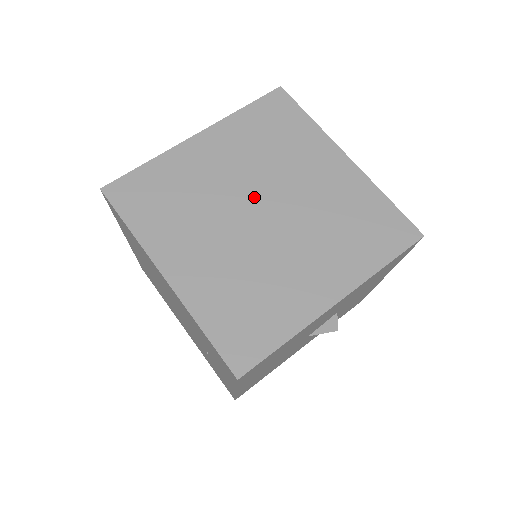
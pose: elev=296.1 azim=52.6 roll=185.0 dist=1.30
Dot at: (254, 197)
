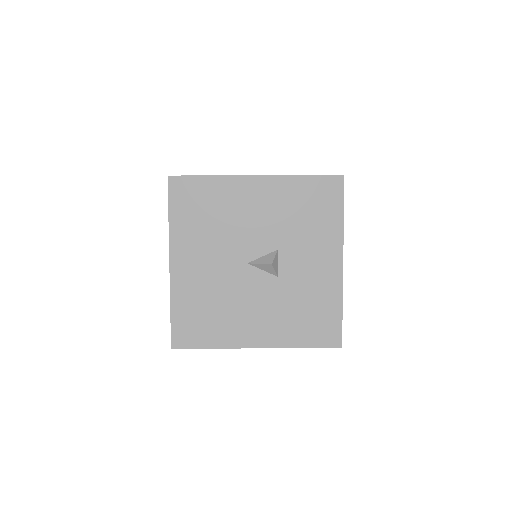
Dot at: occluded
